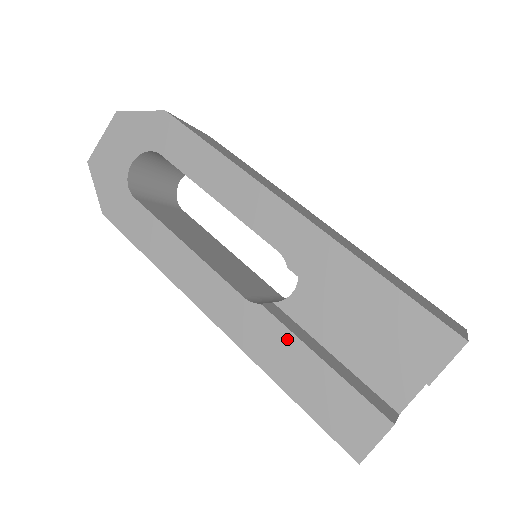
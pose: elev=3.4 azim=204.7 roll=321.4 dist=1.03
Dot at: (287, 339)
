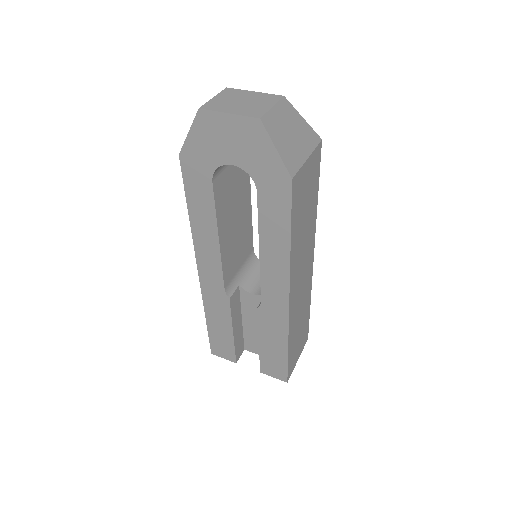
Dot at: (227, 316)
